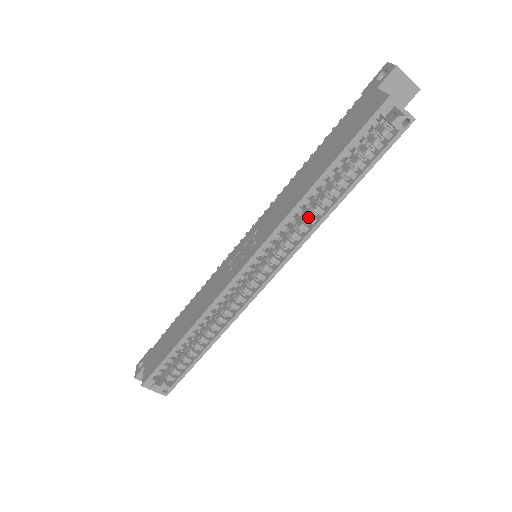
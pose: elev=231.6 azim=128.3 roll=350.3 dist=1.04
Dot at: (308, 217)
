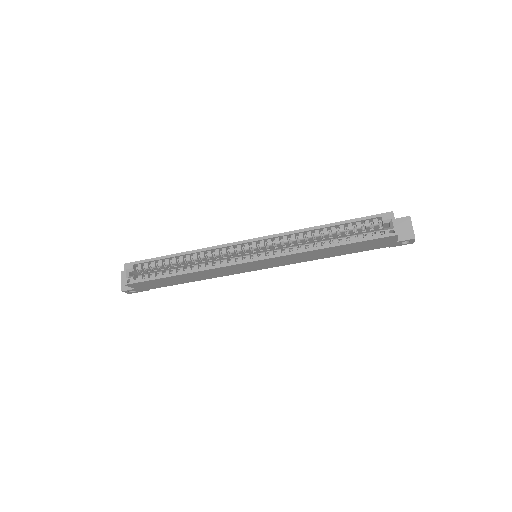
Dot at: (302, 244)
